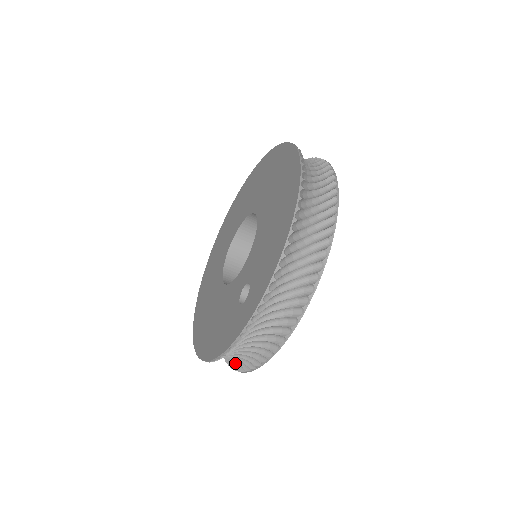
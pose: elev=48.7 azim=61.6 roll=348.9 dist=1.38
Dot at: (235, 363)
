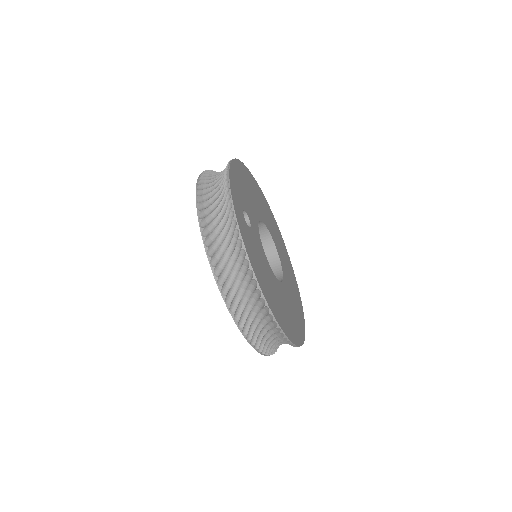
Dot at: (249, 284)
